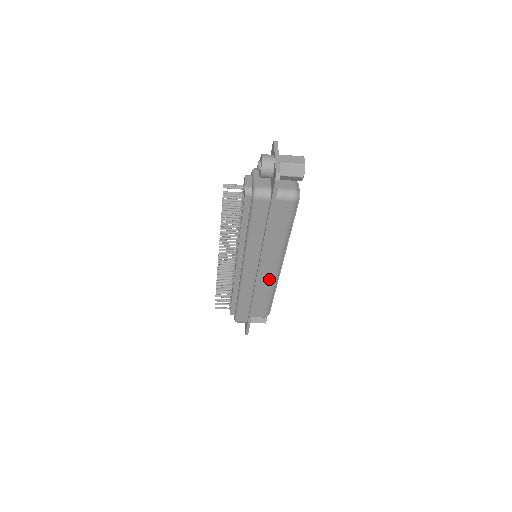
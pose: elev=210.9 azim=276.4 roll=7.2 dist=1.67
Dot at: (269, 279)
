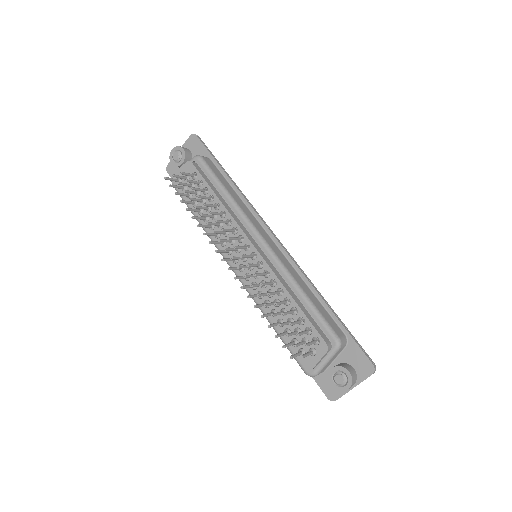
Dot at: occluded
